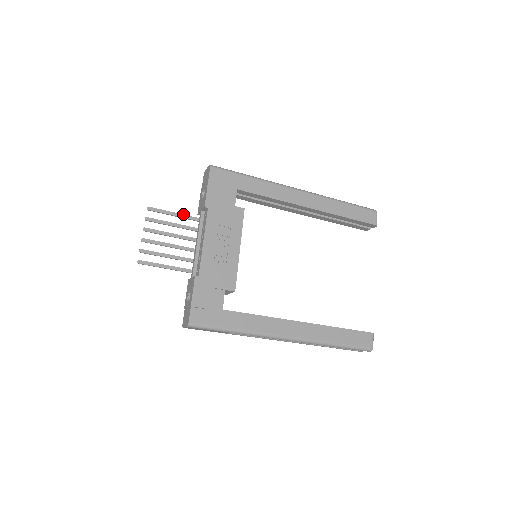
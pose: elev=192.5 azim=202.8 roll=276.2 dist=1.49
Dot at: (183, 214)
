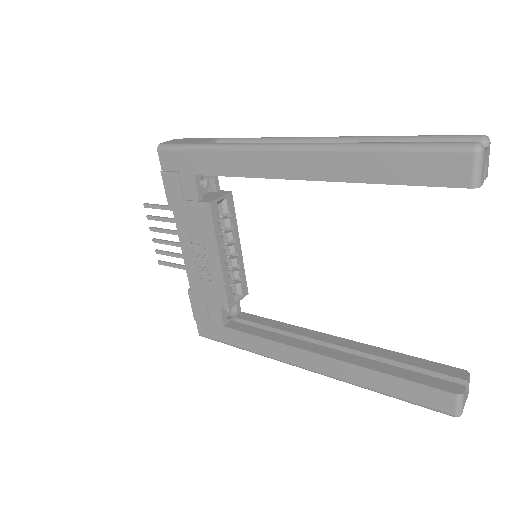
Dot at: occluded
